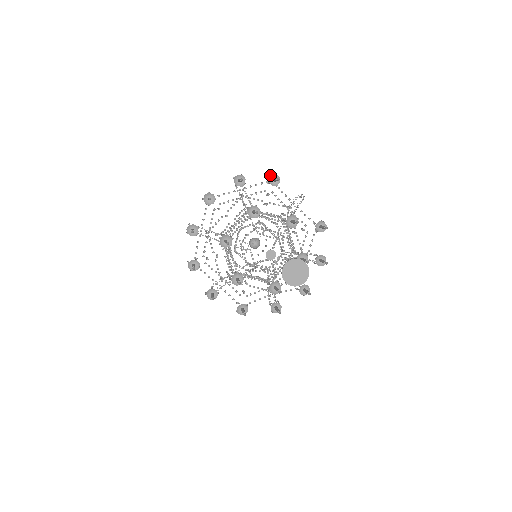
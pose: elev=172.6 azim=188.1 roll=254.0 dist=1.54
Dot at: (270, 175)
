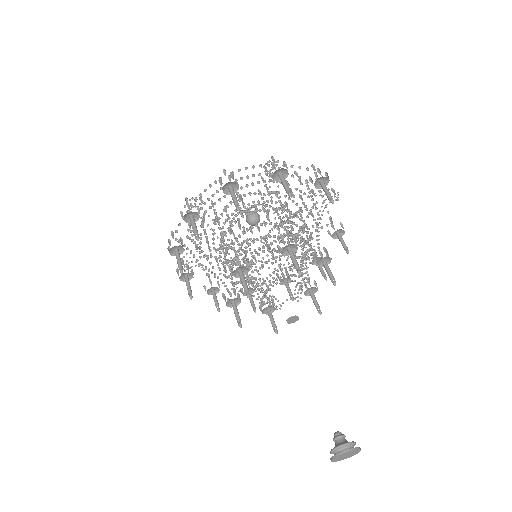
Dot at: (318, 168)
